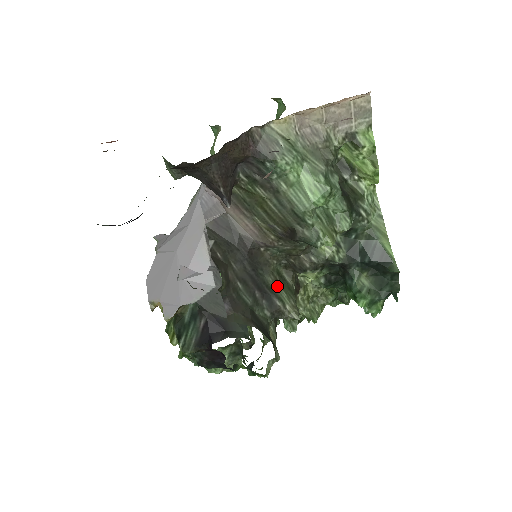
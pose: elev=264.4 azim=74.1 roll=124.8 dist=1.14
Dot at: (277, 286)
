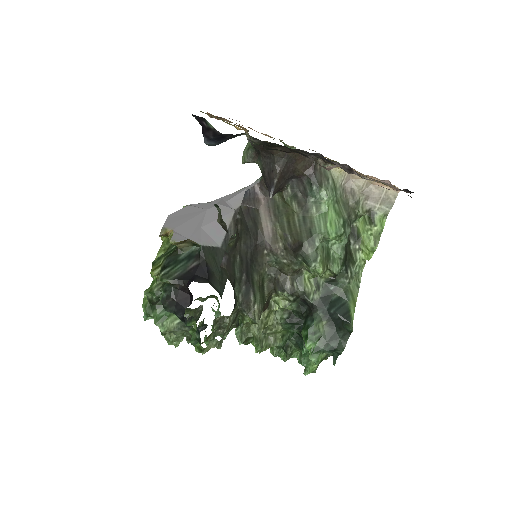
Dot at: (257, 287)
